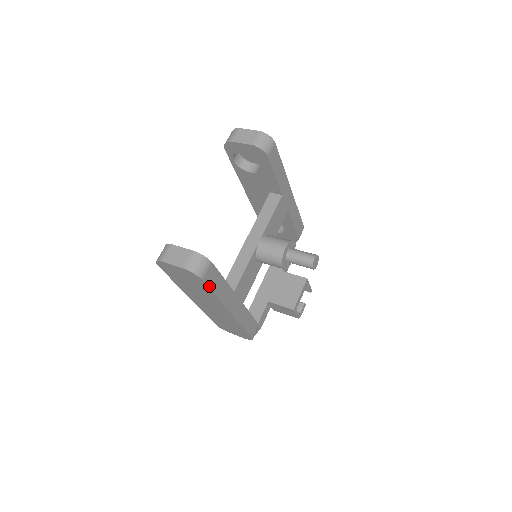
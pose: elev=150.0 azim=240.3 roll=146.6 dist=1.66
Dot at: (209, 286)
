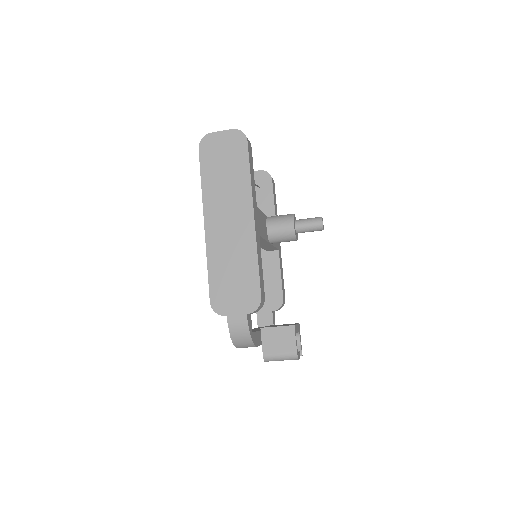
Dot at: (249, 155)
